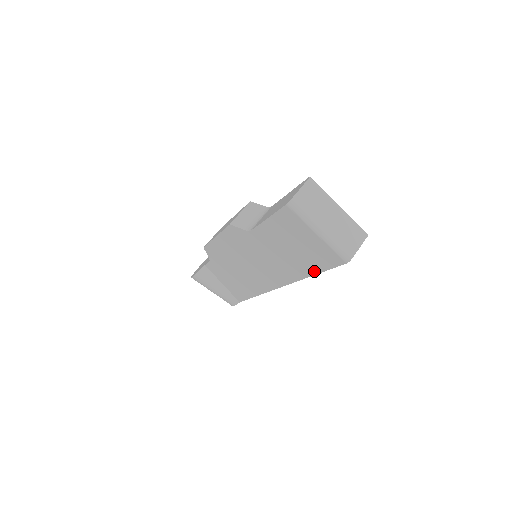
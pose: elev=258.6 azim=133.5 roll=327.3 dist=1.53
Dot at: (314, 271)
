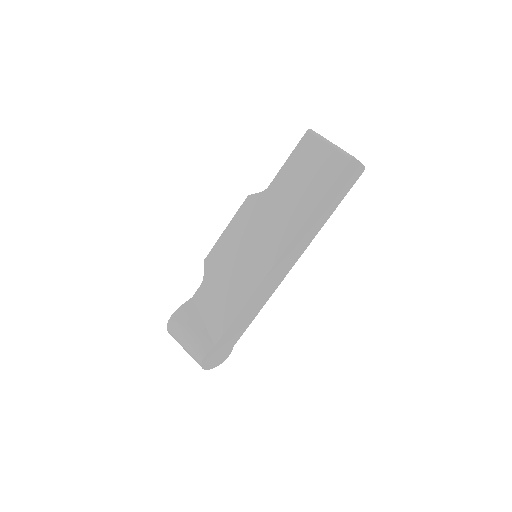
Dot at: (320, 196)
